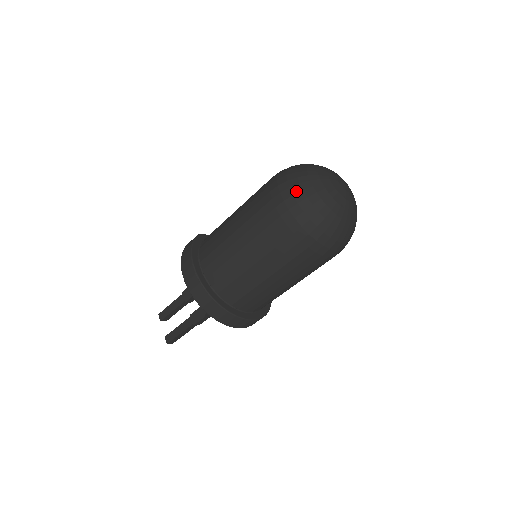
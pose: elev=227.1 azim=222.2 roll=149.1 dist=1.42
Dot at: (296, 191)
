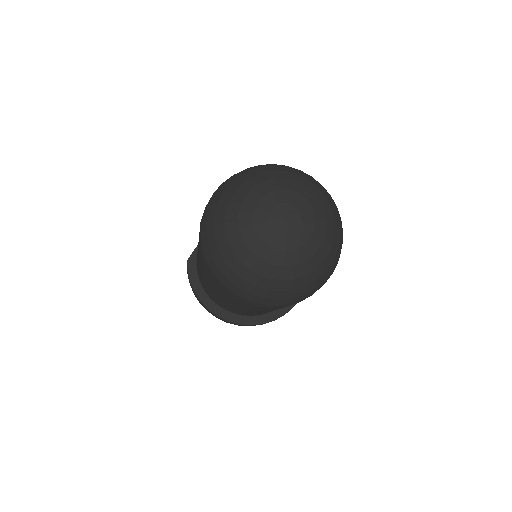
Dot at: (237, 283)
